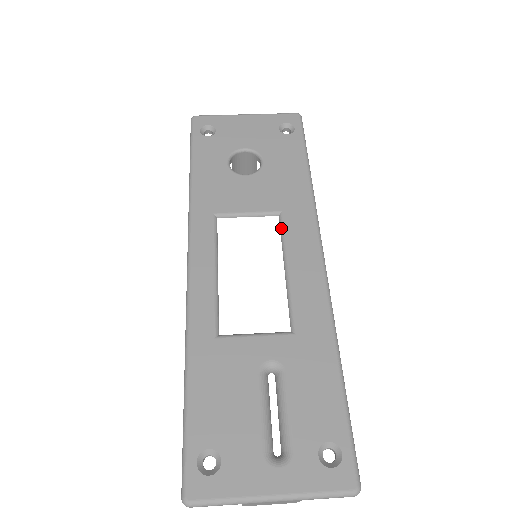
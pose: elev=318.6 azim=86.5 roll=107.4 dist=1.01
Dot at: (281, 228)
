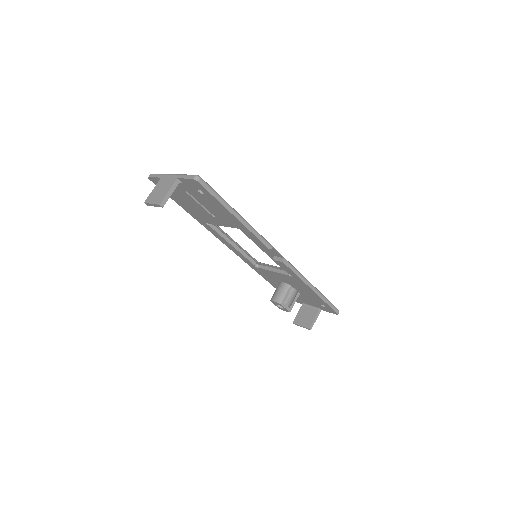
Dot at: occluded
